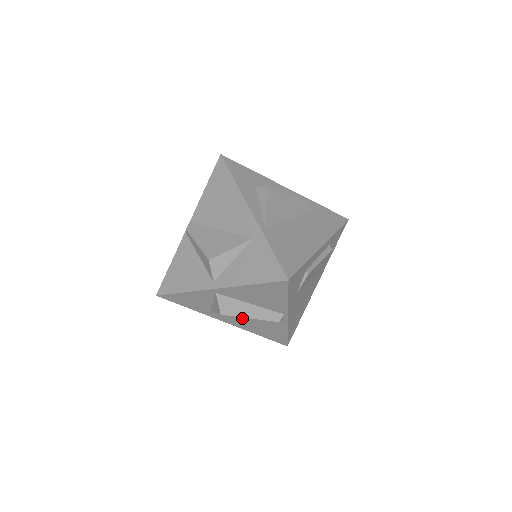
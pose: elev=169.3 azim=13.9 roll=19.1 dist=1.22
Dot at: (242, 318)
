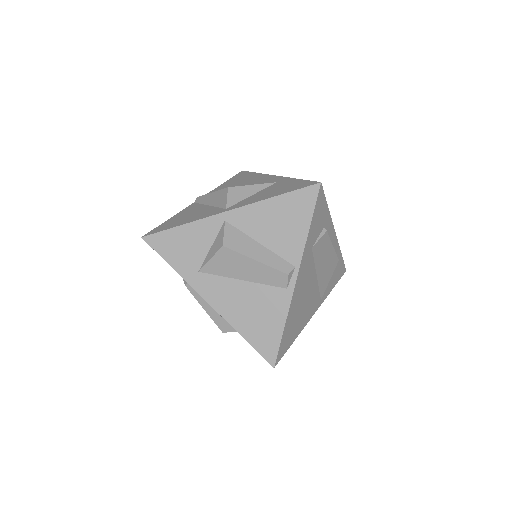
Dot at: (235, 286)
